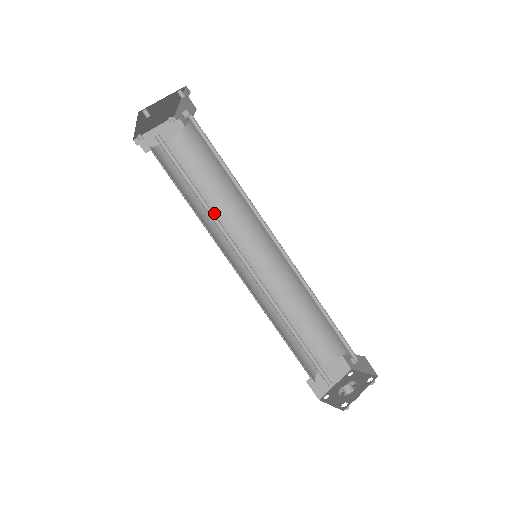
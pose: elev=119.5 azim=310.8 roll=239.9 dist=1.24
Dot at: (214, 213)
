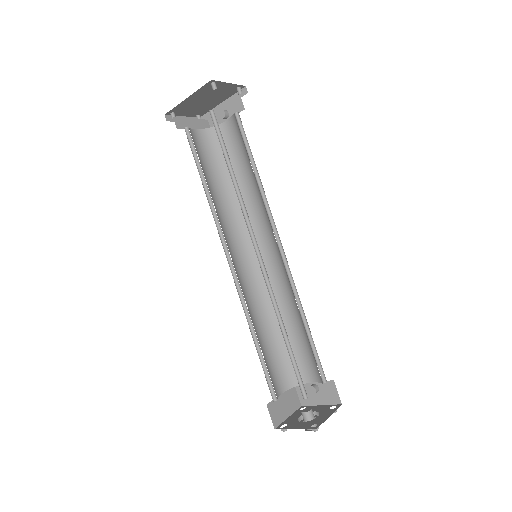
Dot at: (220, 208)
